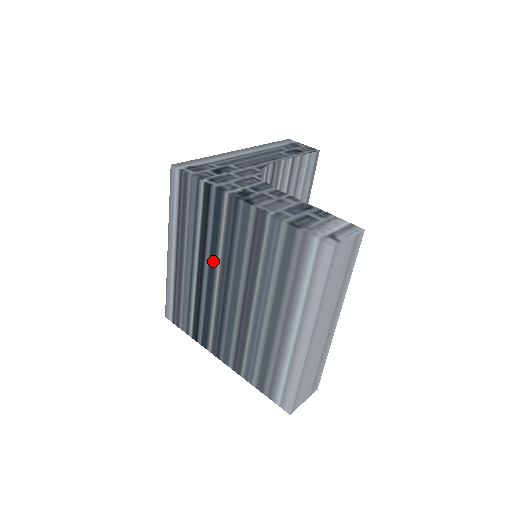
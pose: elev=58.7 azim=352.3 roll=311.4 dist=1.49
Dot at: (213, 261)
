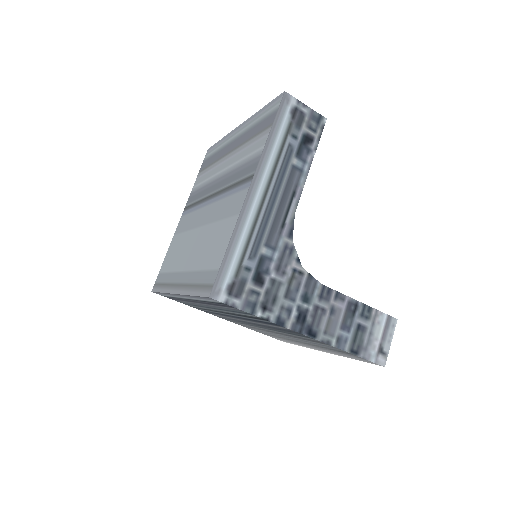
Dot at: occluded
